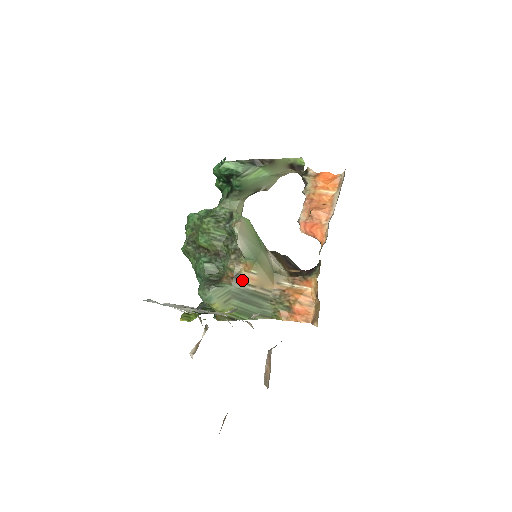
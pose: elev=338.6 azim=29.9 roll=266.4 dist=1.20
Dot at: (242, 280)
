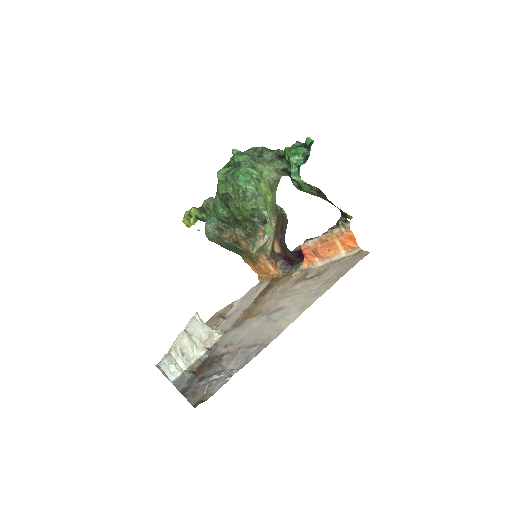
Dot at: (239, 244)
